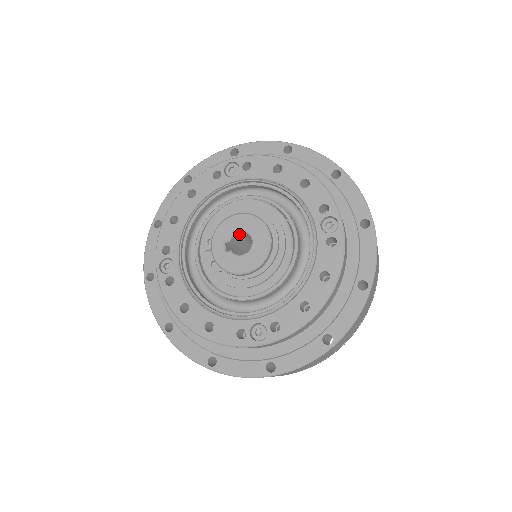
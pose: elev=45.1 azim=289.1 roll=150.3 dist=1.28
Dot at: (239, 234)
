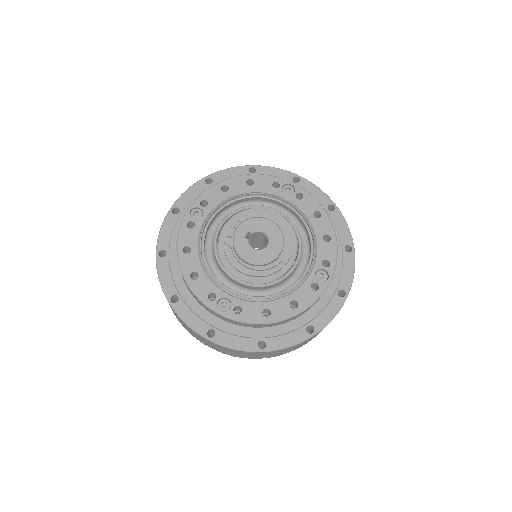
Dot at: (261, 234)
